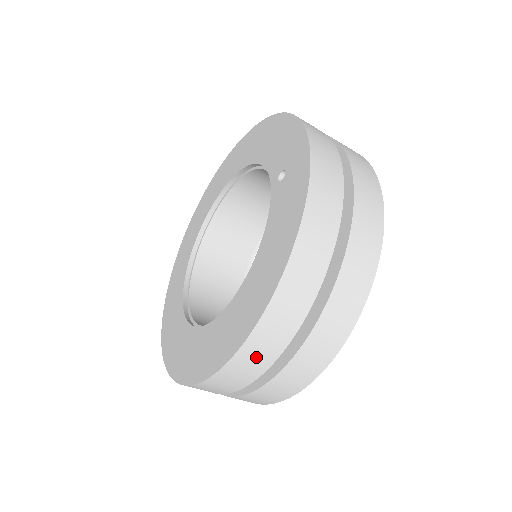
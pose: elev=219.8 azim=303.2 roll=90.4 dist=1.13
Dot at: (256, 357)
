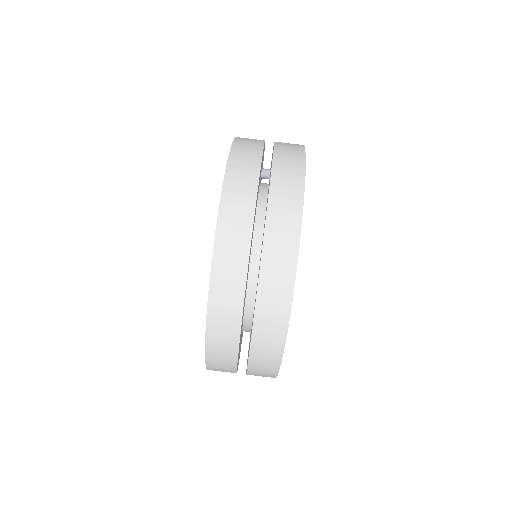
Dot at: (233, 239)
